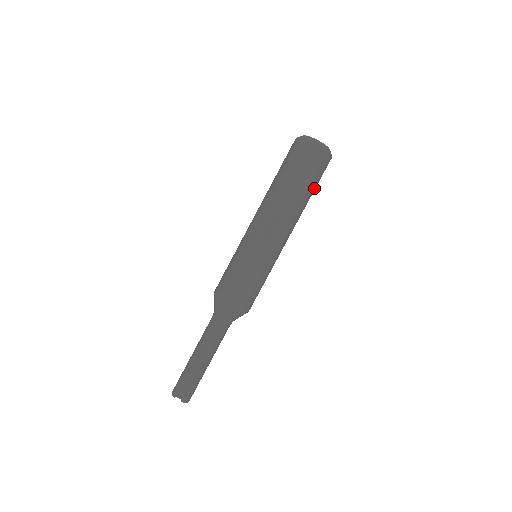
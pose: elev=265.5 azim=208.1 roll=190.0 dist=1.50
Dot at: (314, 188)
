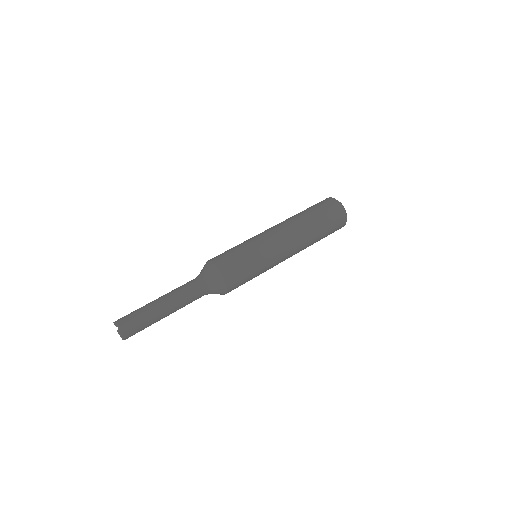
Dot at: (325, 233)
